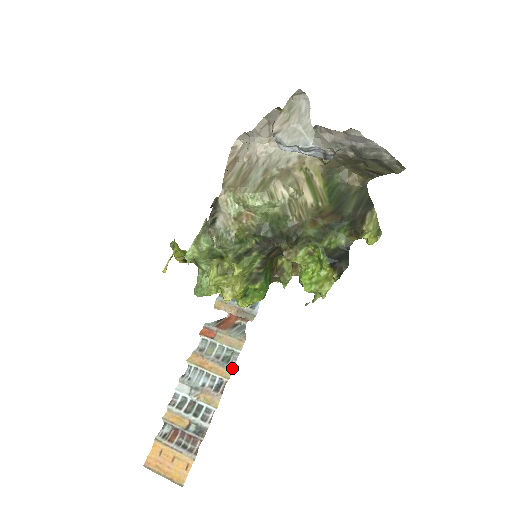
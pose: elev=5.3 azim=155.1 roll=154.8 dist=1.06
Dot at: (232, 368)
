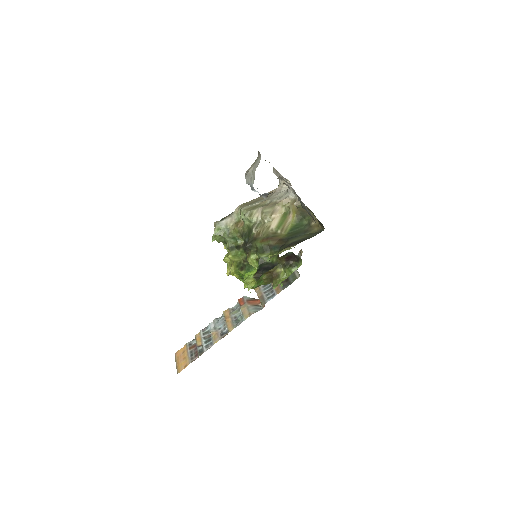
Dot at: (235, 327)
